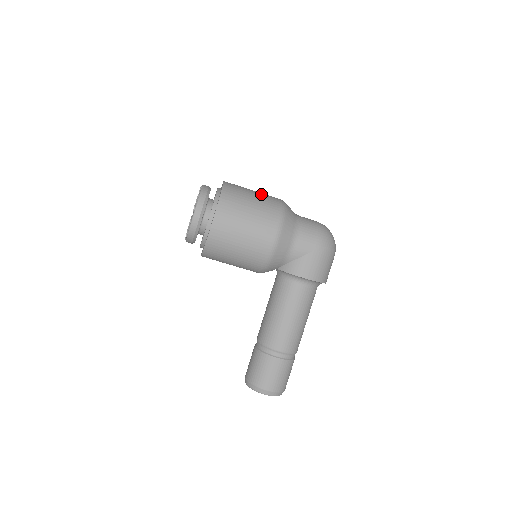
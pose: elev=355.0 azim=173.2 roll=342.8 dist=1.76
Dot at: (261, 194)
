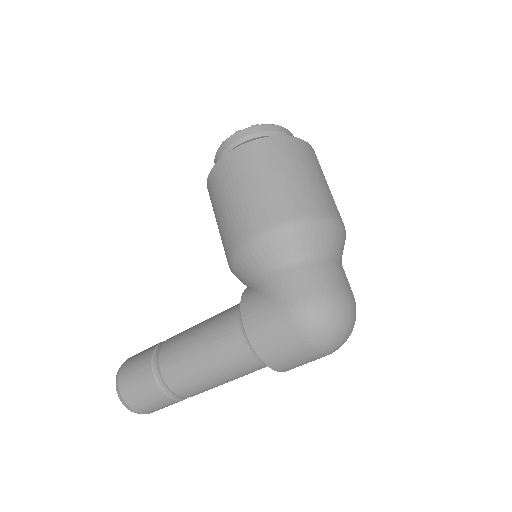
Dot at: (316, 187)
